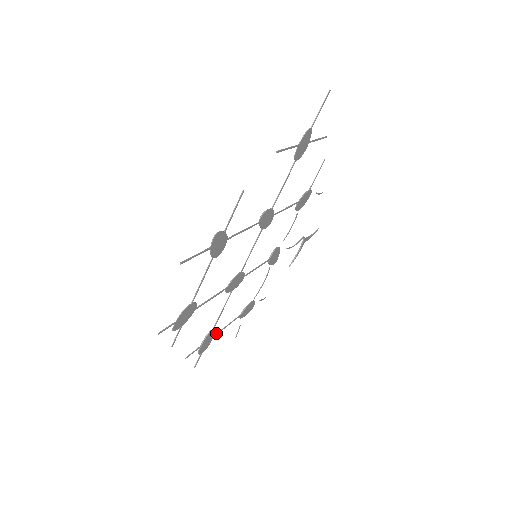
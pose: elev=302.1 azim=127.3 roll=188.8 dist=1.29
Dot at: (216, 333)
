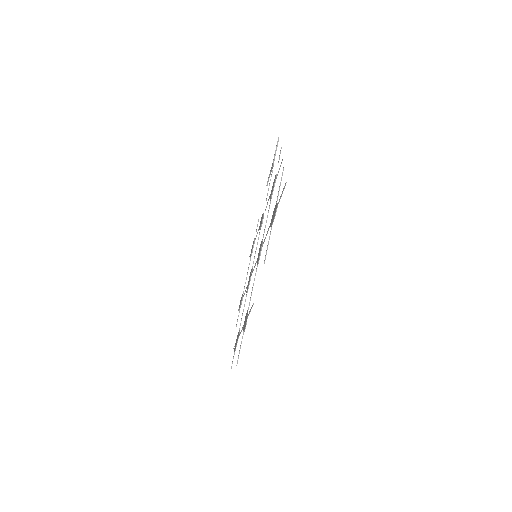
Dot at: occluded
